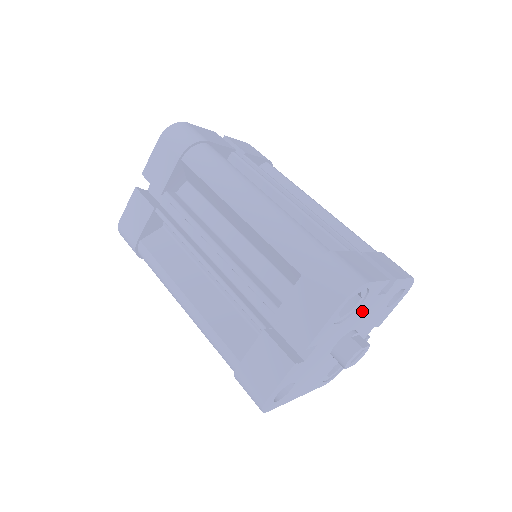
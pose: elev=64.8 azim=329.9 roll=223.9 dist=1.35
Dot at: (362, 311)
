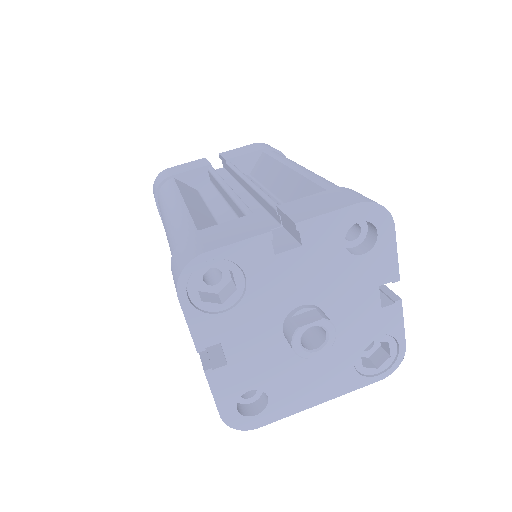
Dot at: (272, 282)
